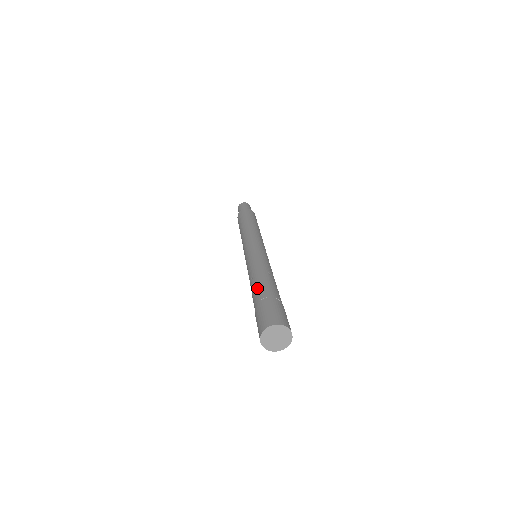
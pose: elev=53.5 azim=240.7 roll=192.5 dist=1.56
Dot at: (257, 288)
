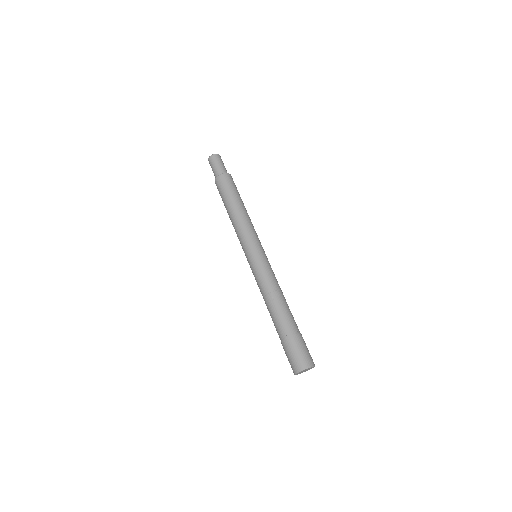
Dot at: (285, 316)
